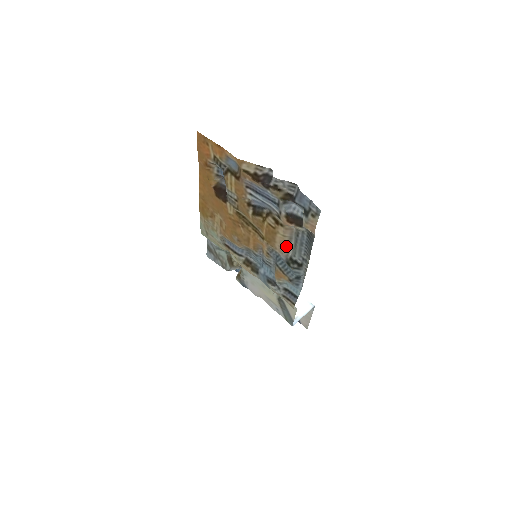
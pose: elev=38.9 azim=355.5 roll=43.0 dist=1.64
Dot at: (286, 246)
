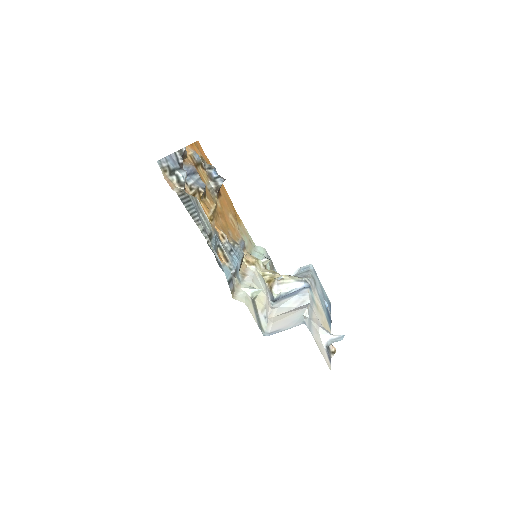
Dot at: occluded
